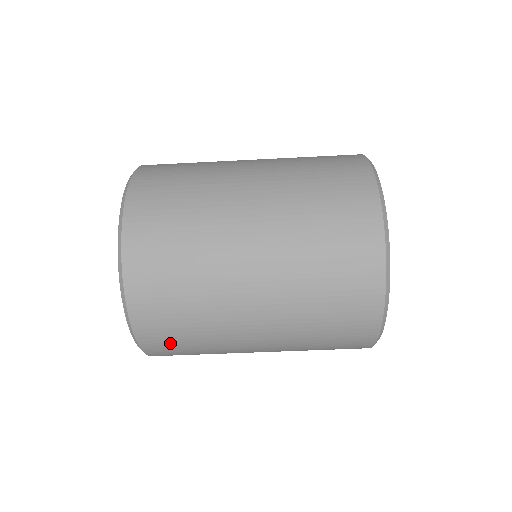
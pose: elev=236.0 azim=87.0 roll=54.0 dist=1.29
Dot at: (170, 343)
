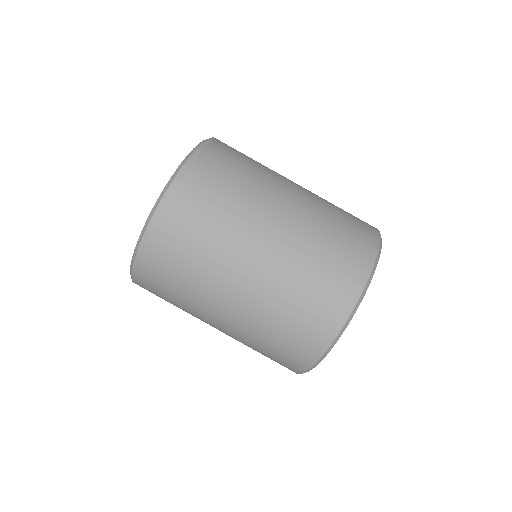
Dot at: (164, 260)
